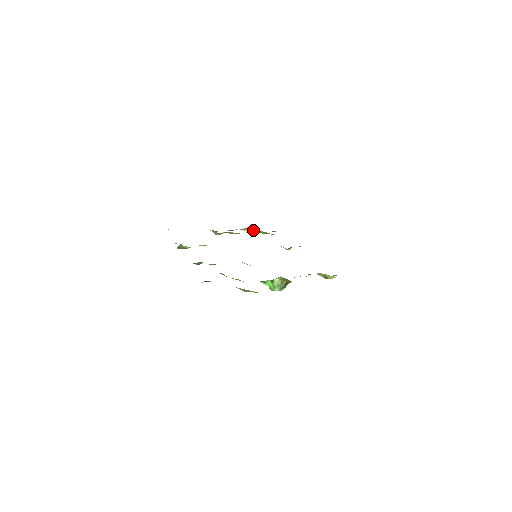
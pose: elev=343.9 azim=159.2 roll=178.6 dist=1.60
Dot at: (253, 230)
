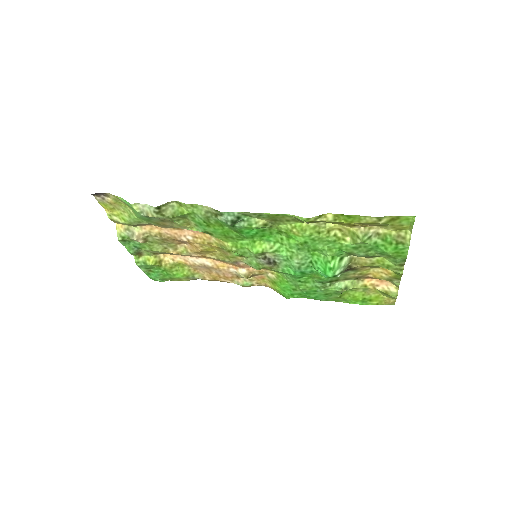
Dot at: (164, 261)
